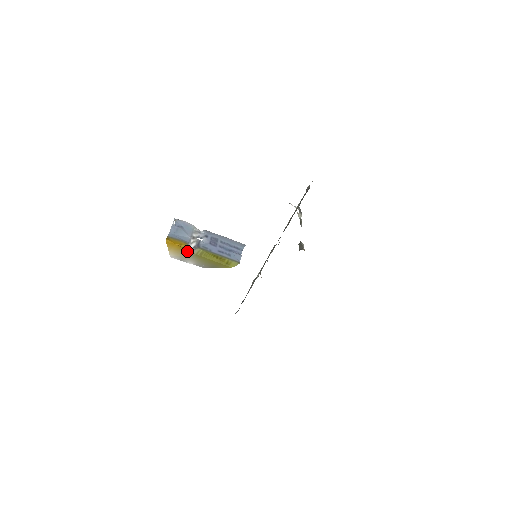
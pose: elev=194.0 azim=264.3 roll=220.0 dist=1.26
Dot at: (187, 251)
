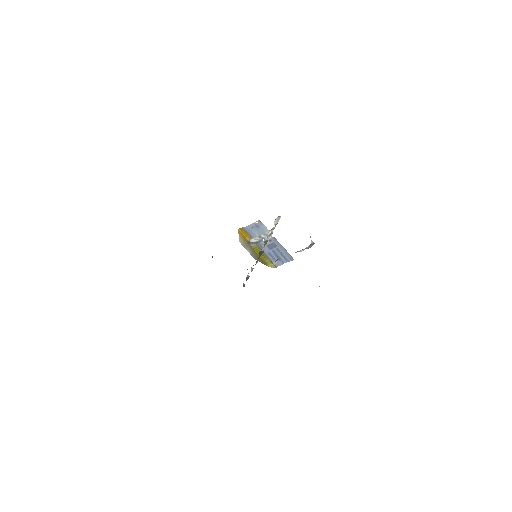
Dot at: (248, 242)
